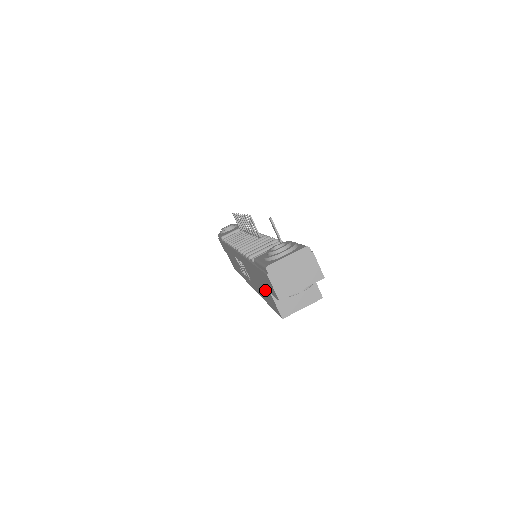
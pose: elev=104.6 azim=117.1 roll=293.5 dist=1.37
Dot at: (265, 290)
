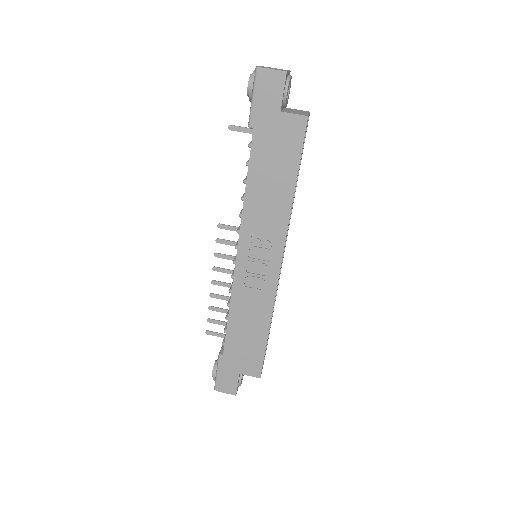
Dot at: (279, 140)
